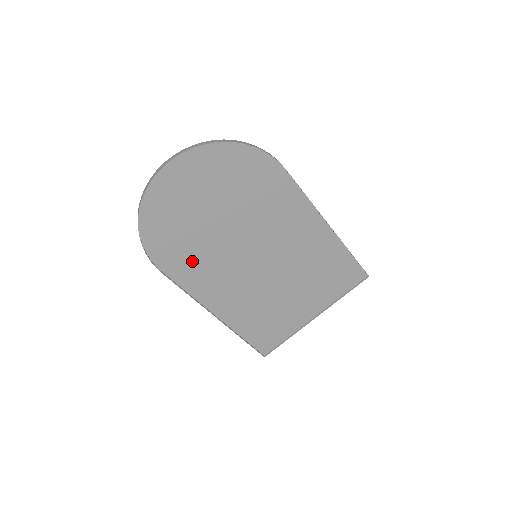
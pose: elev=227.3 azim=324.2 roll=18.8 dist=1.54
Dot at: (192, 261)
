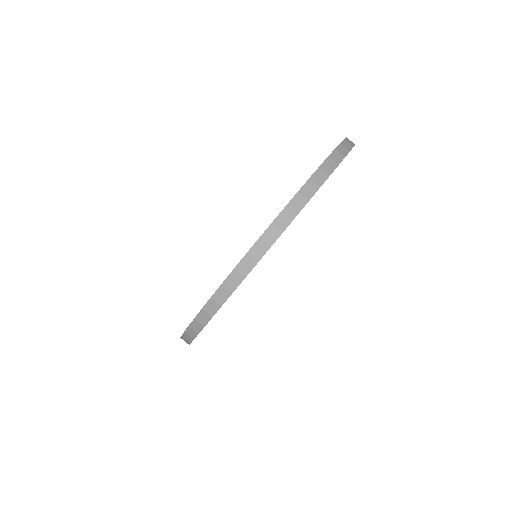
Dot at: occluded
